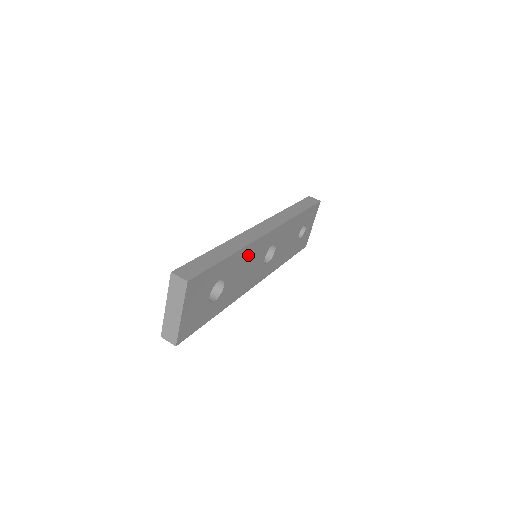
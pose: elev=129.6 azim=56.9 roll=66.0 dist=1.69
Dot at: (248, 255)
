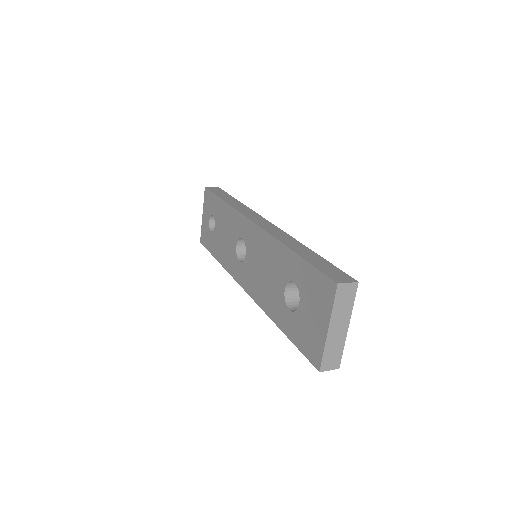
Dot at: occluded
